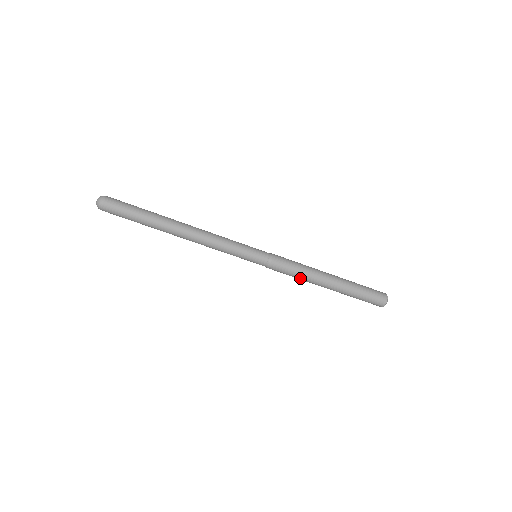
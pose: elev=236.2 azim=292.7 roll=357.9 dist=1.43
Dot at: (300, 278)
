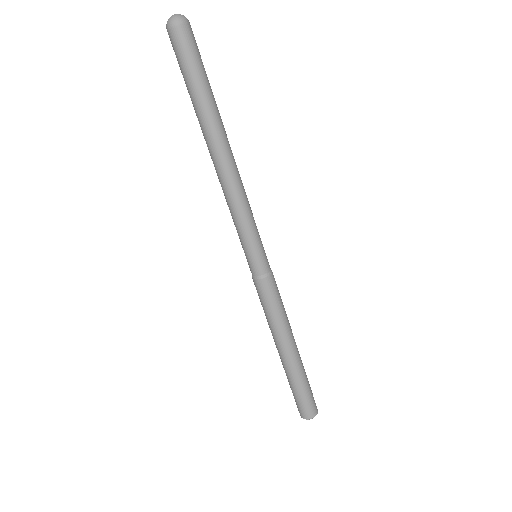
Dot at: (279, 318)
